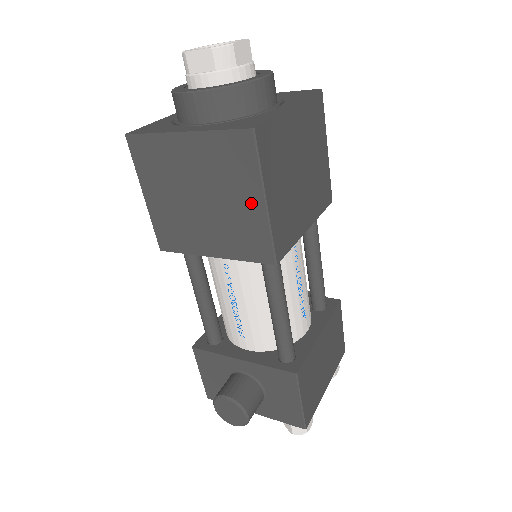
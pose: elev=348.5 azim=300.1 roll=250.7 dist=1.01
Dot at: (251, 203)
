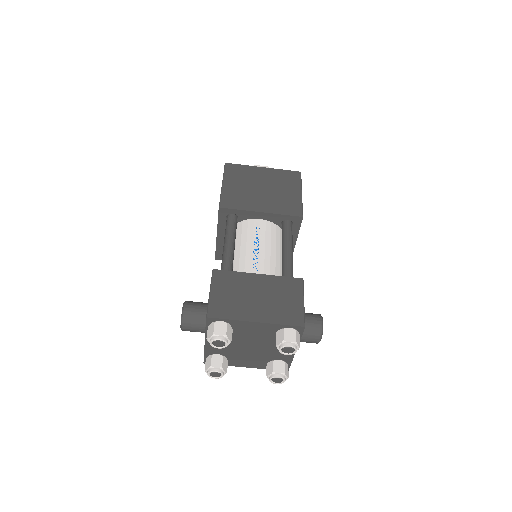
Dot at: occluded
